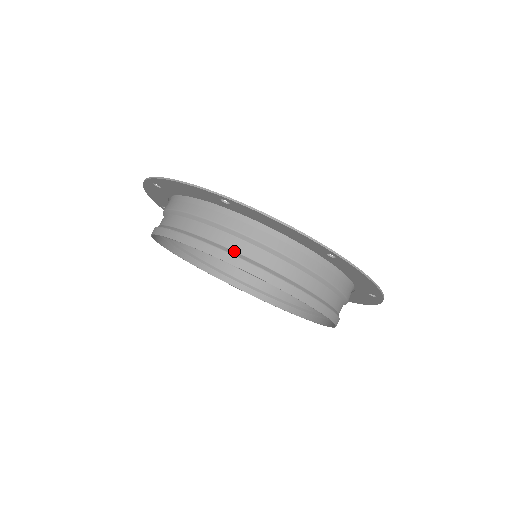
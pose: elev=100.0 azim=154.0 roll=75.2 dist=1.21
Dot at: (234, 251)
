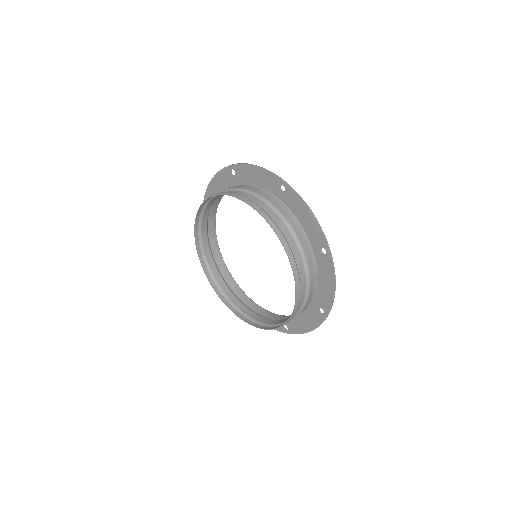
Dot at: (204, 211)
